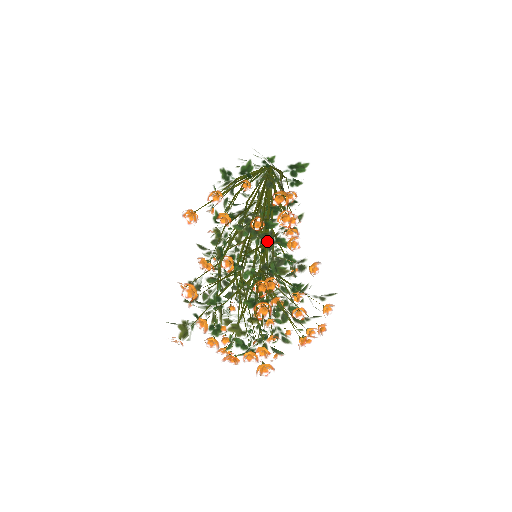
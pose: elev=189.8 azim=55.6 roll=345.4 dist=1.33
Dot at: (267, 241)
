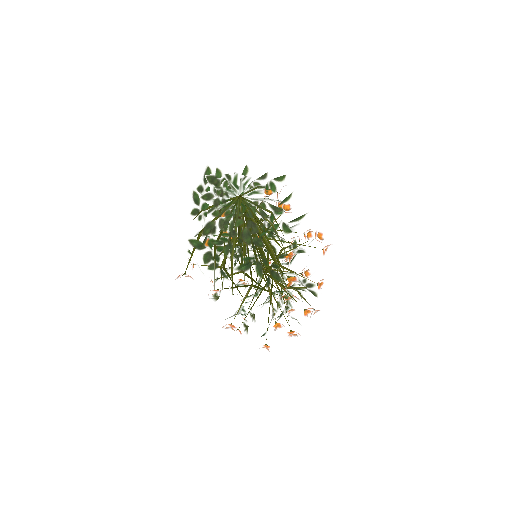
Dot at: (284, 312)
